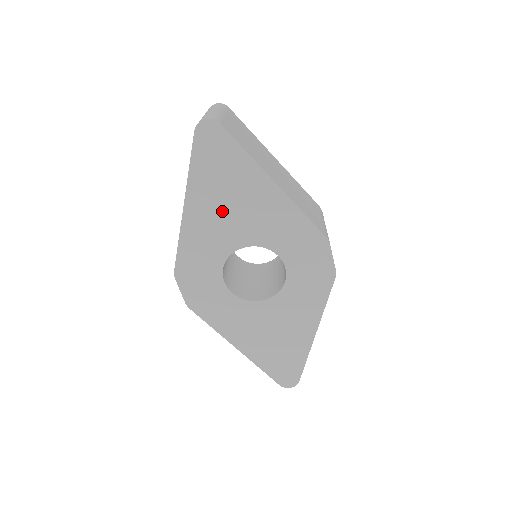
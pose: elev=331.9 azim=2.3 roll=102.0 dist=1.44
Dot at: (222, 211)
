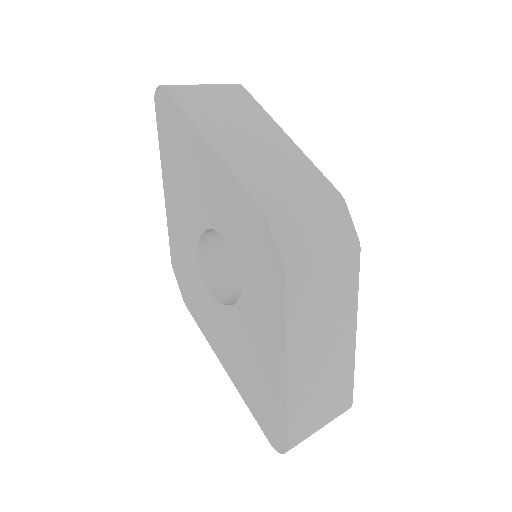
Dot at: (184, 187)
